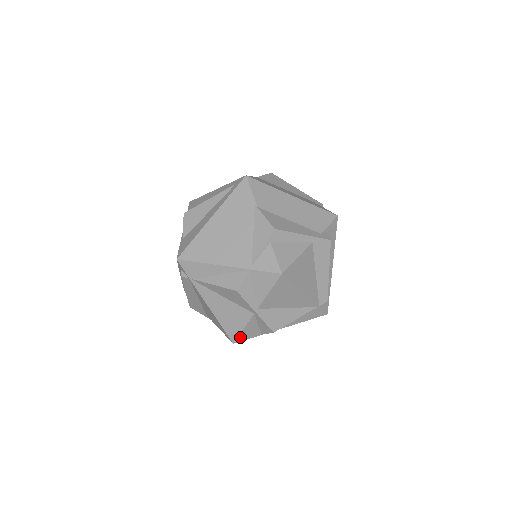
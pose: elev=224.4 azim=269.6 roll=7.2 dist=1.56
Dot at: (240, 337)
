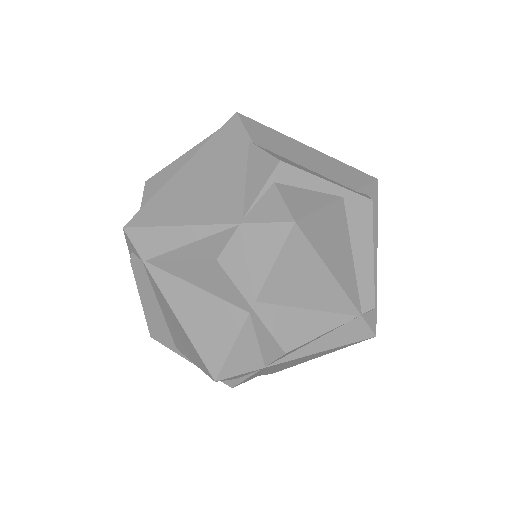
Dot at: (227, 367)
